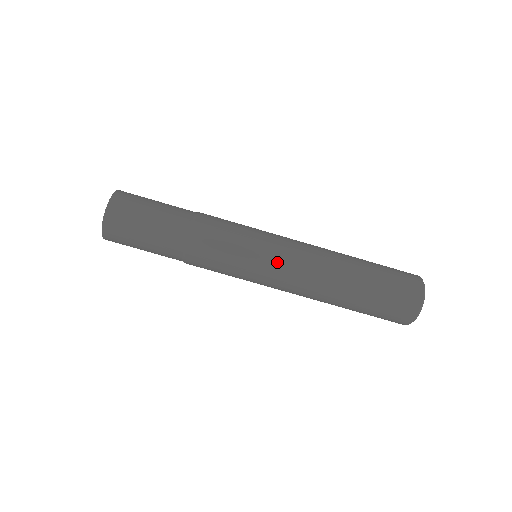
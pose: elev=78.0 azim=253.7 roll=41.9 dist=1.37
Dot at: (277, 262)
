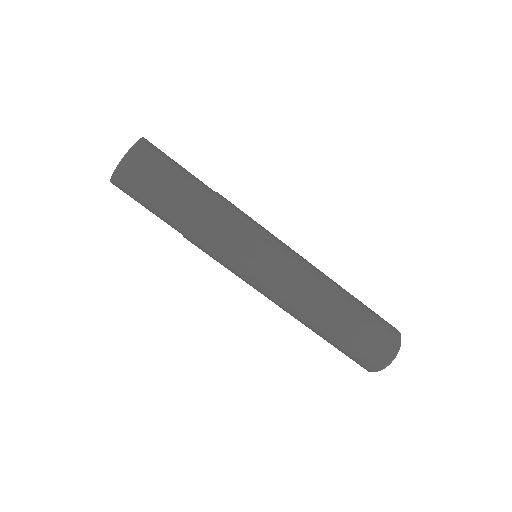
Dot at: (275, 274)
